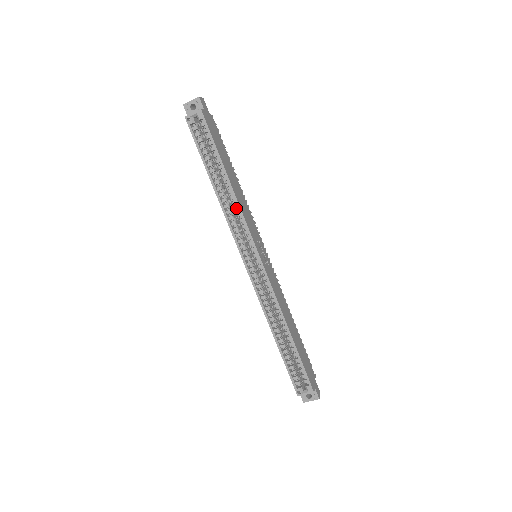
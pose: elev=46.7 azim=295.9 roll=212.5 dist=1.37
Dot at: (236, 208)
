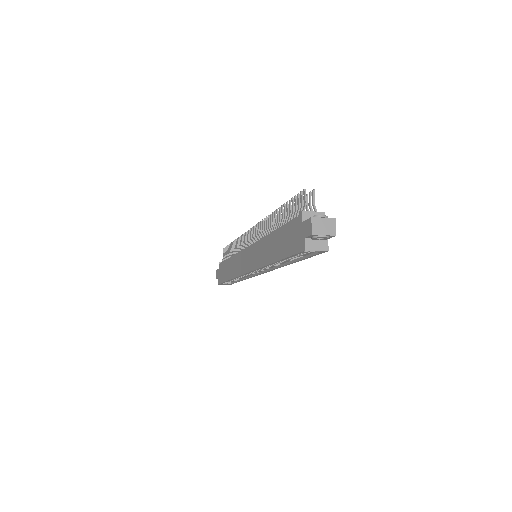
Dot at: (277, 265)
